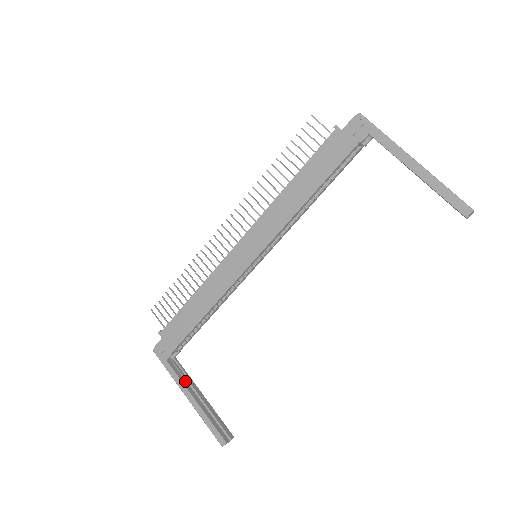
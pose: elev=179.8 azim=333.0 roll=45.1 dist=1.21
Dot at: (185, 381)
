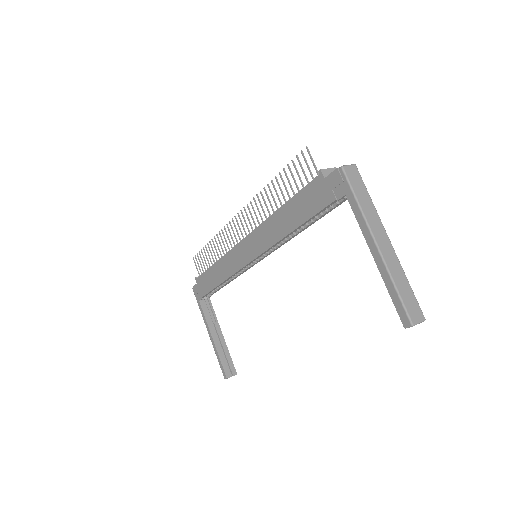
Dot at: (211, 320)
